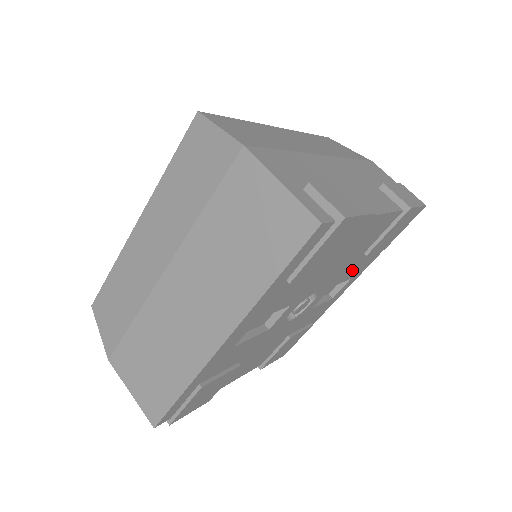
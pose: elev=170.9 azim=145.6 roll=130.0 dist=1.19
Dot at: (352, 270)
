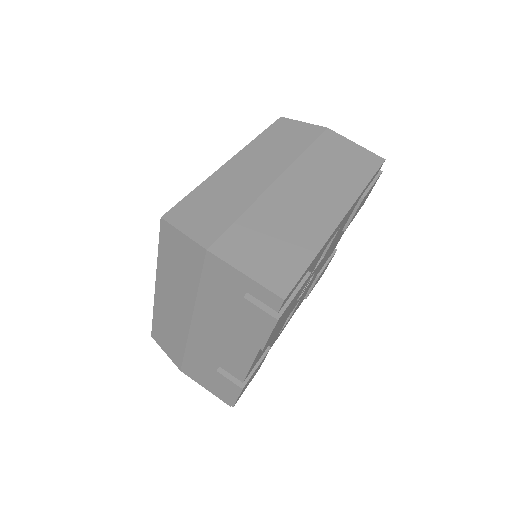
Dot at: (303, 296)
